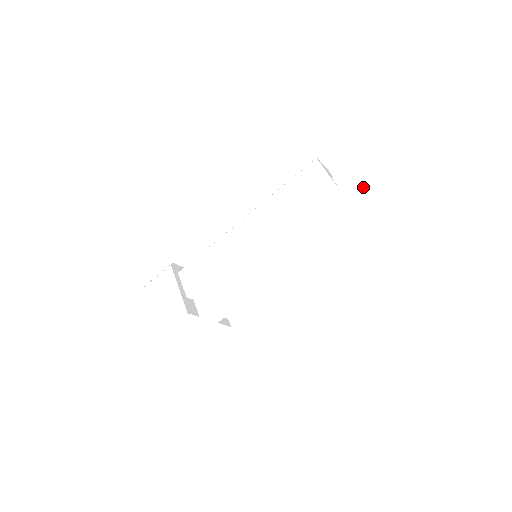
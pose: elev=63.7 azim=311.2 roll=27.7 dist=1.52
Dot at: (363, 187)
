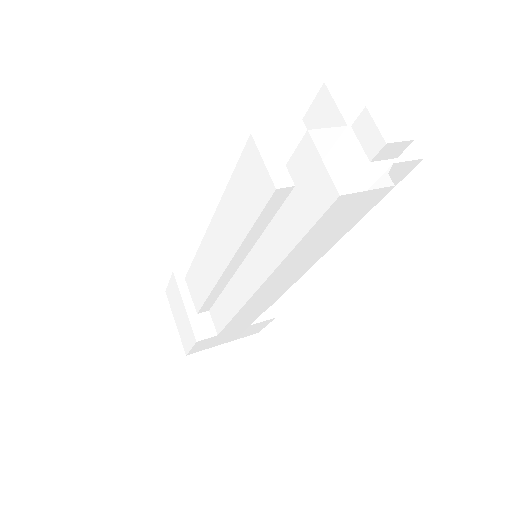
Dot at: (327, 200)
